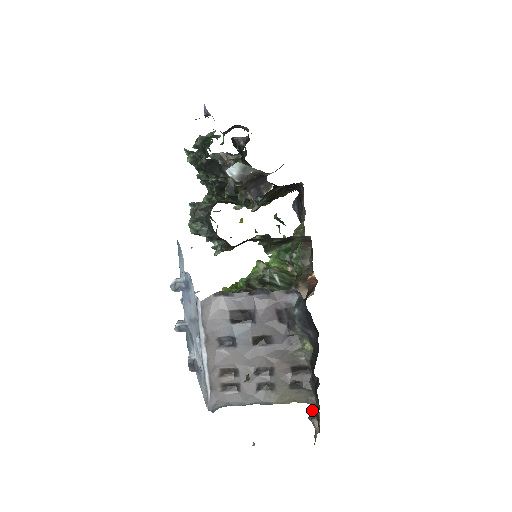
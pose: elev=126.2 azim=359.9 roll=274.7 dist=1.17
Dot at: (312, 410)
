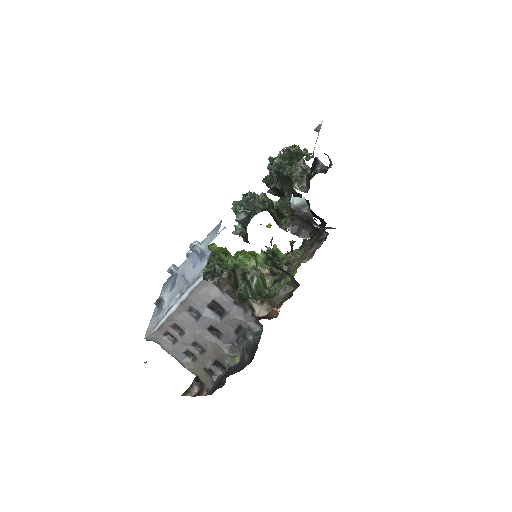
Dot at: occluded
